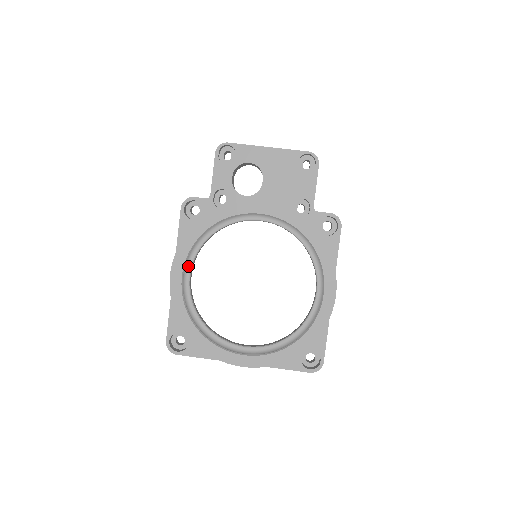
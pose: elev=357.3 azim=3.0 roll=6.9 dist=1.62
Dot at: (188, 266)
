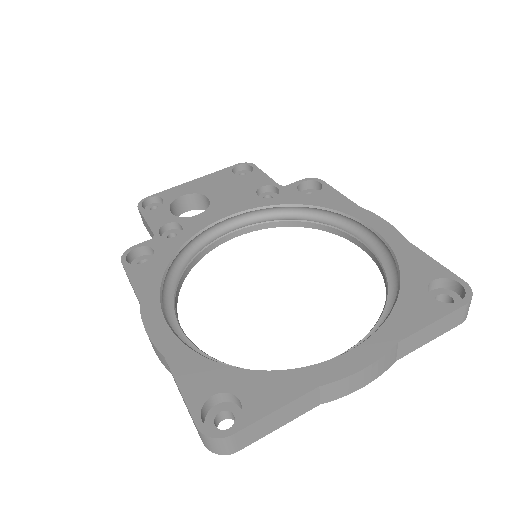
Dot at: (170, 319)
